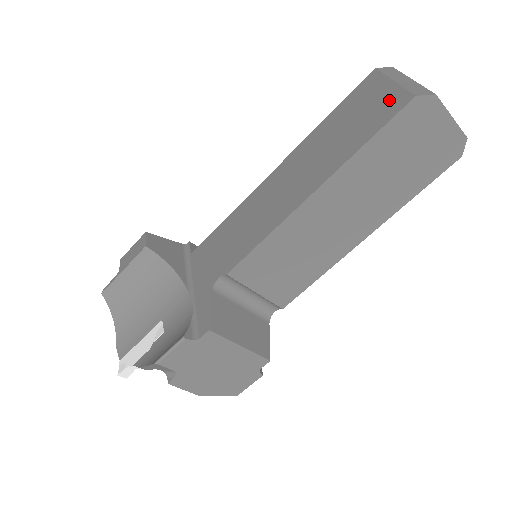
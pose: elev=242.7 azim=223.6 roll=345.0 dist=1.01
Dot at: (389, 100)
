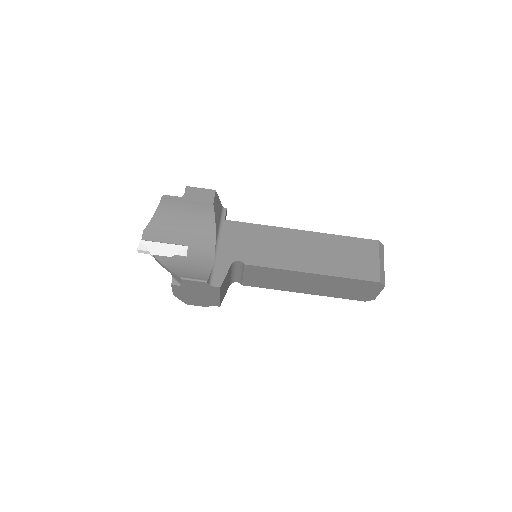
Dot at: (371, 269)
